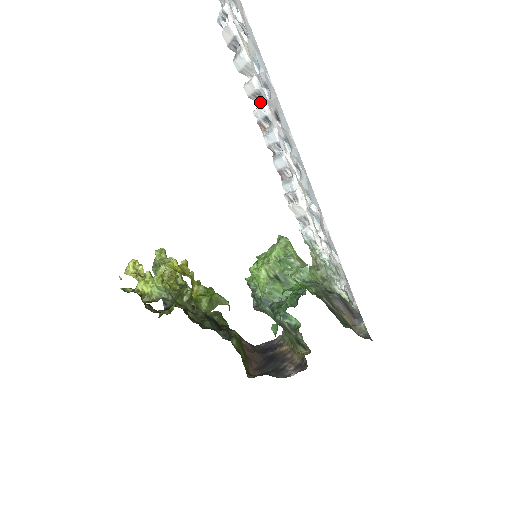
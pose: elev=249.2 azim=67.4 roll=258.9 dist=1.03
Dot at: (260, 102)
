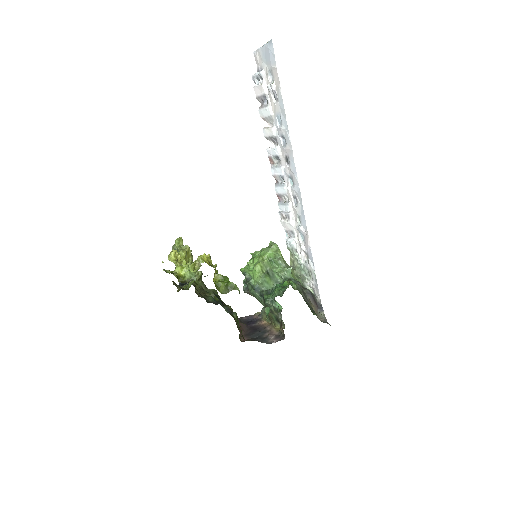
Dot at: (273, 143)
